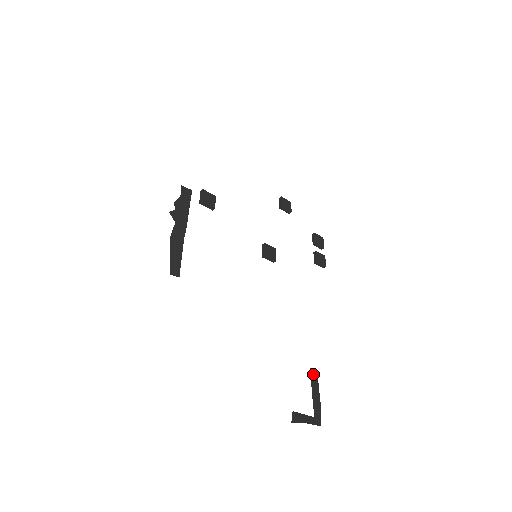
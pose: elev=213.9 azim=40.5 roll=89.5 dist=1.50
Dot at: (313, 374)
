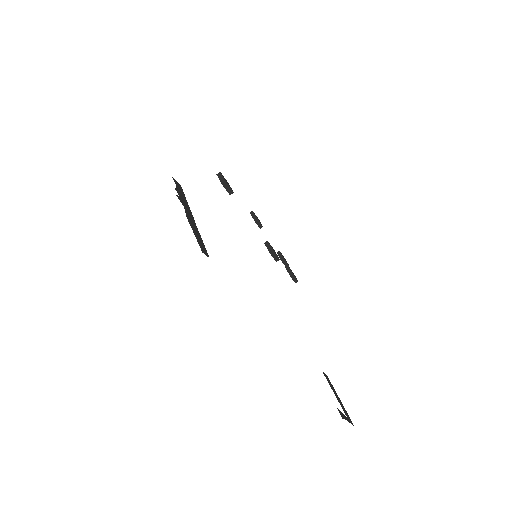
Dot at: (327, 378)
